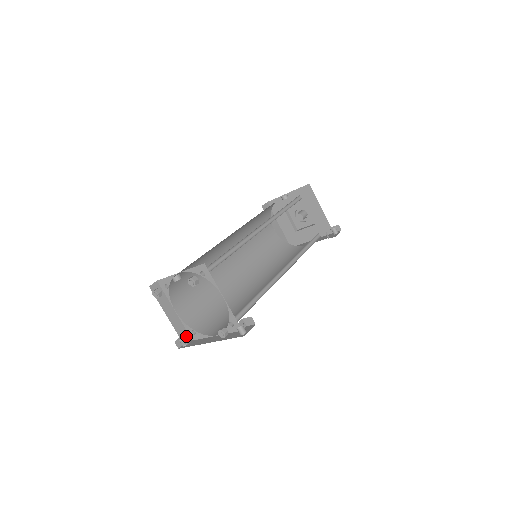
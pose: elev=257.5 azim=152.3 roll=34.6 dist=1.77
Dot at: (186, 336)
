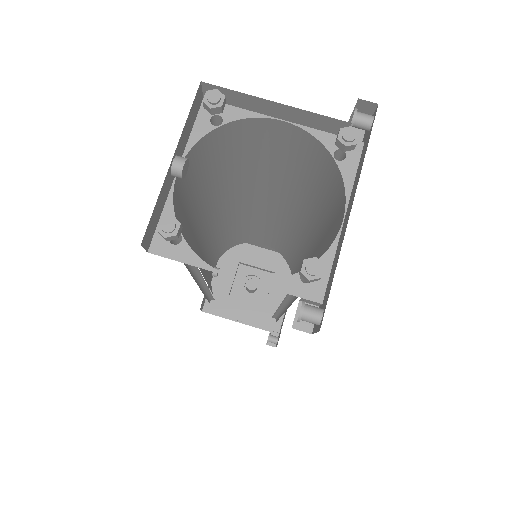
Dot at: (303, 261)
